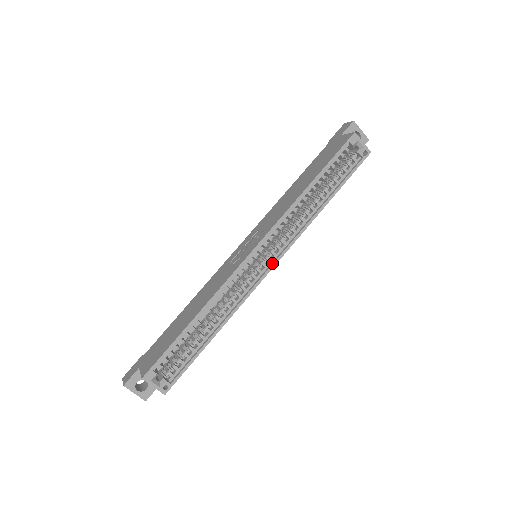
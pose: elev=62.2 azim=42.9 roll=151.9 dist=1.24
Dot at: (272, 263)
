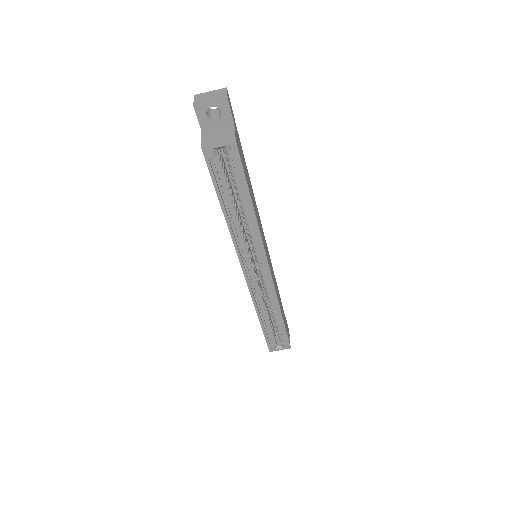
Dot at: (266, 268)
